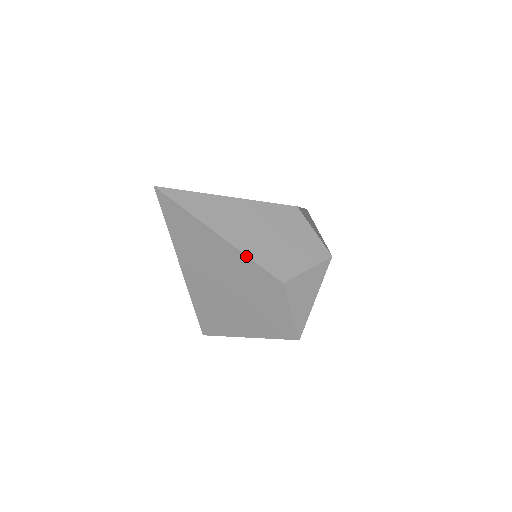
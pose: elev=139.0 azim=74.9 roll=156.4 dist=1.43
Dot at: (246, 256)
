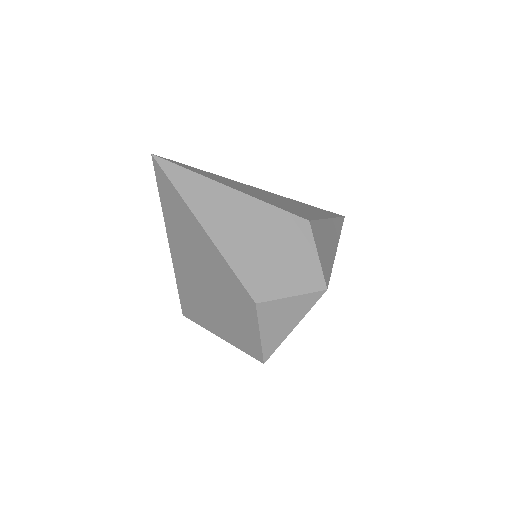
Dot at: (225, 261)
